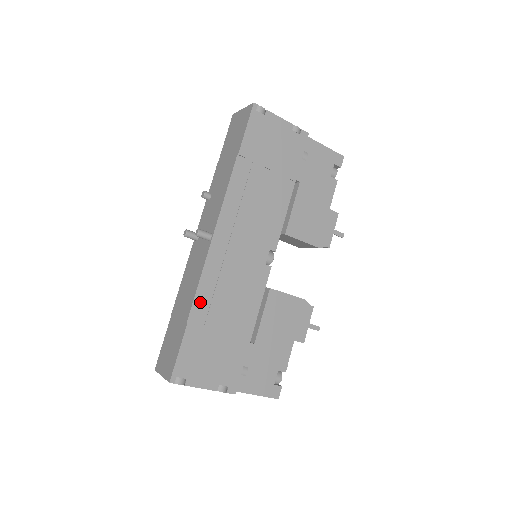
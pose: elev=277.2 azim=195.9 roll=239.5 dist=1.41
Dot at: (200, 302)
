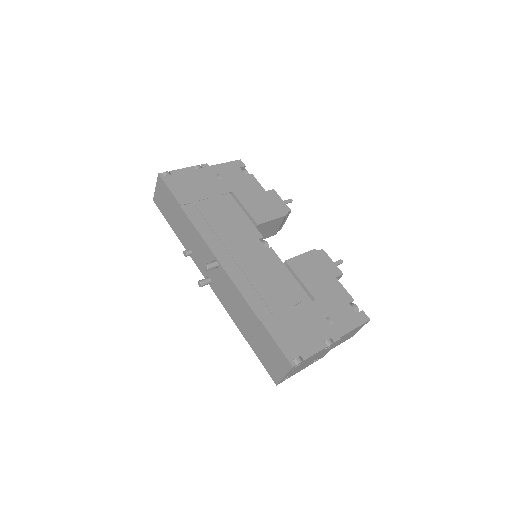
Dot at: (254, 303)
